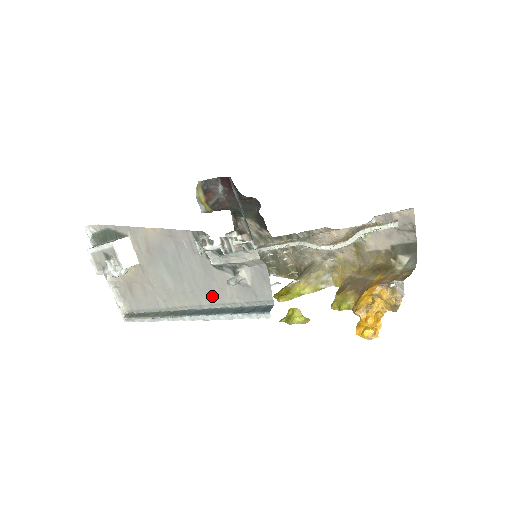
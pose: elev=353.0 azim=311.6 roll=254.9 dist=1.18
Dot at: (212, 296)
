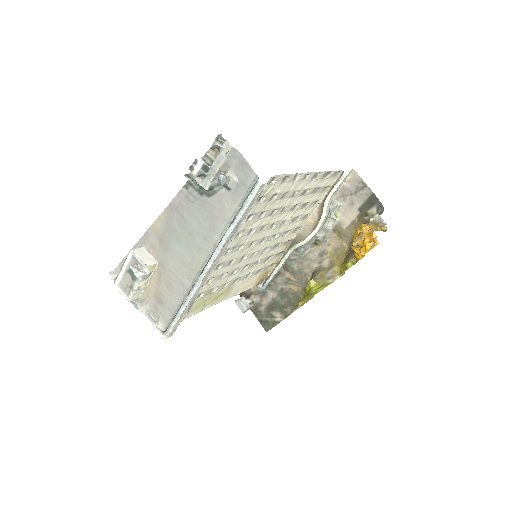
Dot at: (218, 225)
